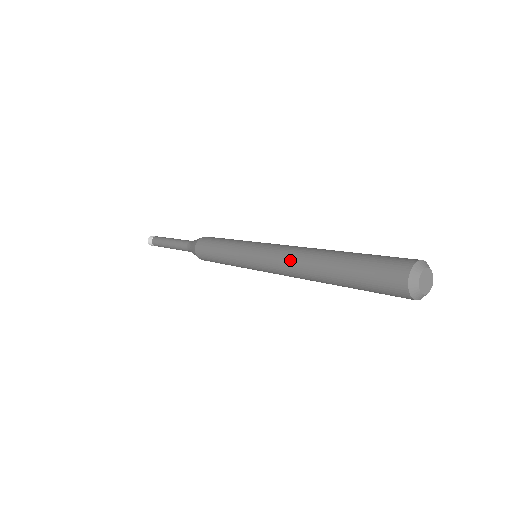
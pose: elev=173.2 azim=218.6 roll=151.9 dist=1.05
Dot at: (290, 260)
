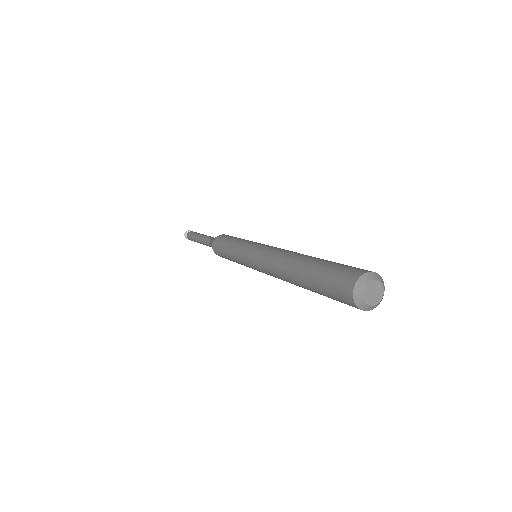
Dot at: (276, 276)
